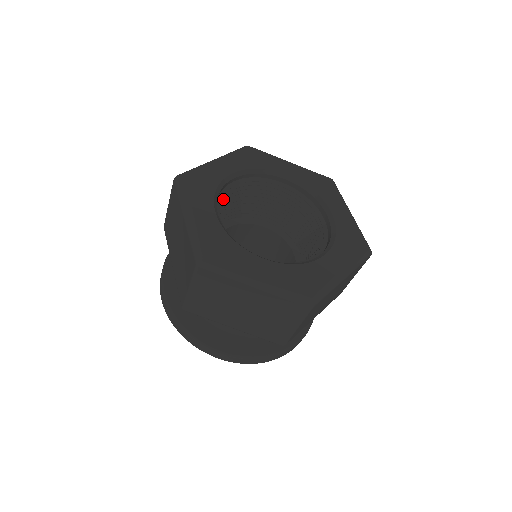
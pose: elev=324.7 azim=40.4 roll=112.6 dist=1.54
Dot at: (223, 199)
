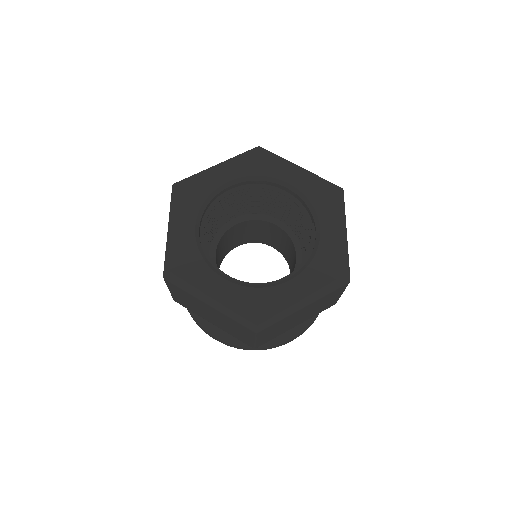
Dot at: occluded
